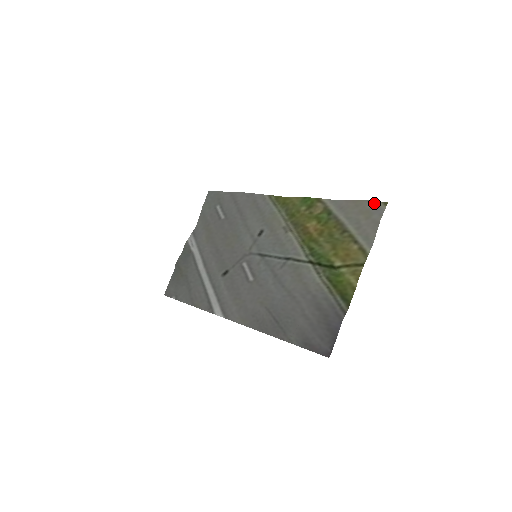
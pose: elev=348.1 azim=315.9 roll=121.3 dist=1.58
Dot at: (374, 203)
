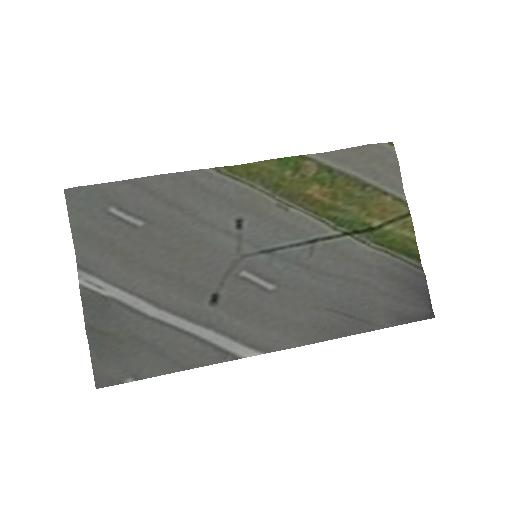
Dot at: (381, 146)
